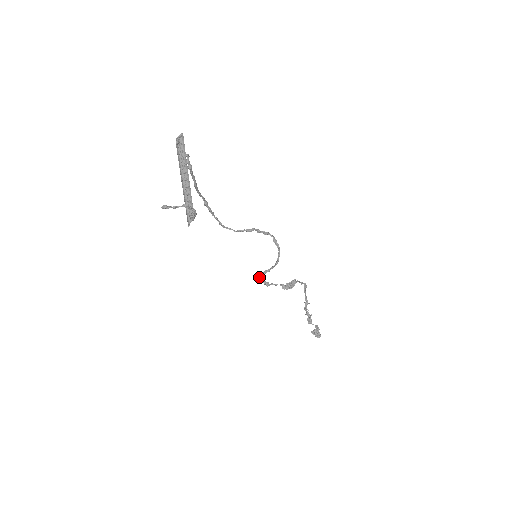
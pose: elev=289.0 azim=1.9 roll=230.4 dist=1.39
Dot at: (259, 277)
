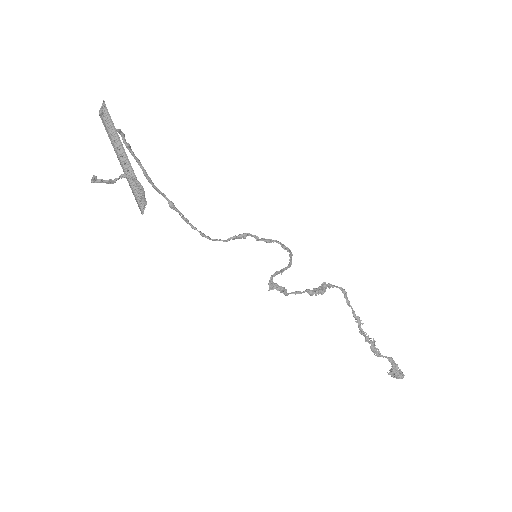
Dot at: (269, 282)
